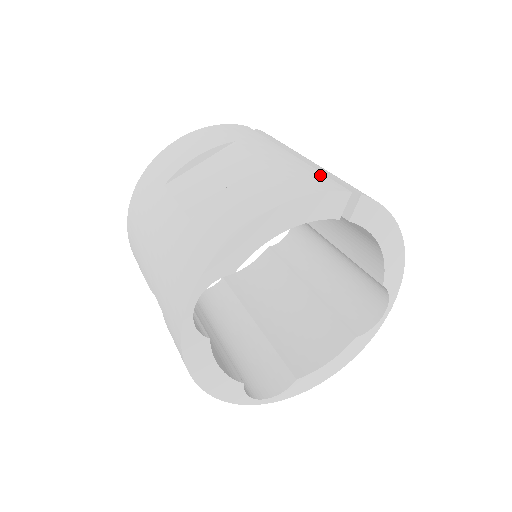
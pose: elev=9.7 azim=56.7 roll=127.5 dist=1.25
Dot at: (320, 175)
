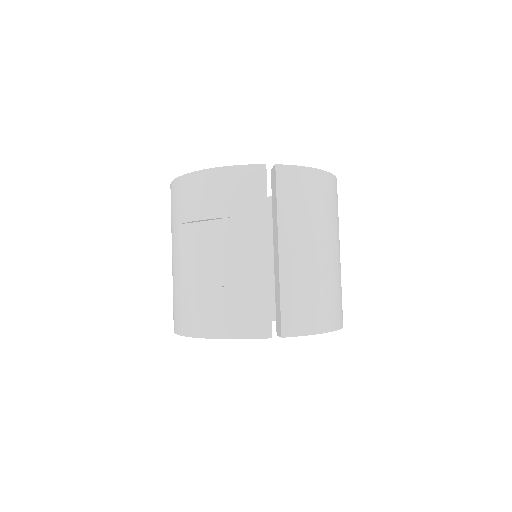
Dot at: (264, 306)
